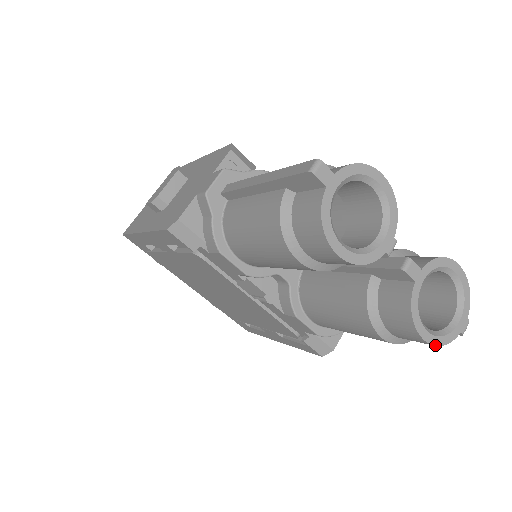
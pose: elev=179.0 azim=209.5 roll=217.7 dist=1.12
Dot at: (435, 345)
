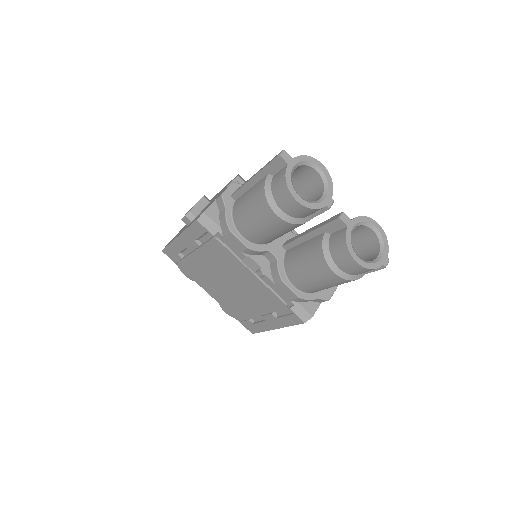
Dot at: (365, 267)
